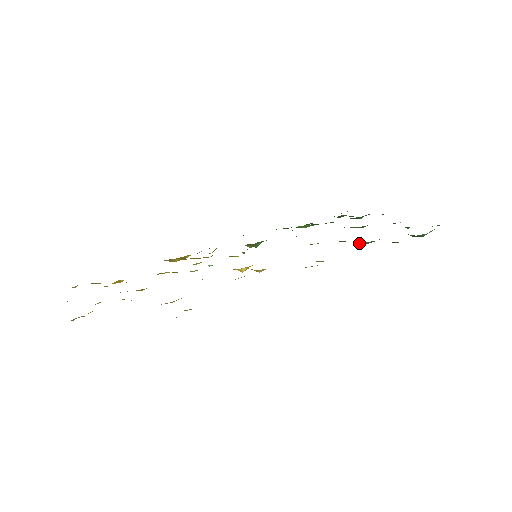
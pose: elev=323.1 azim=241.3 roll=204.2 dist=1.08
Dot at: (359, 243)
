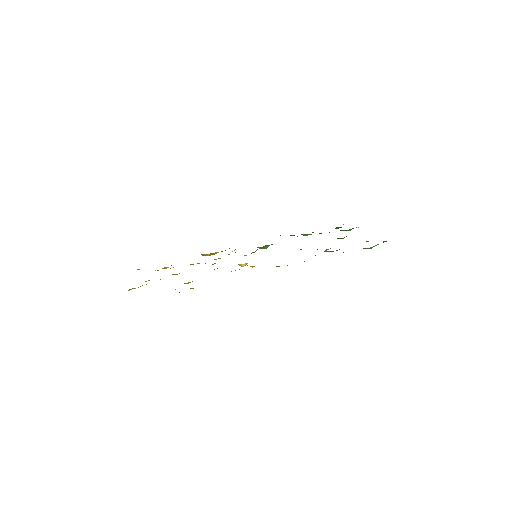
Dot at: (325, 251)
